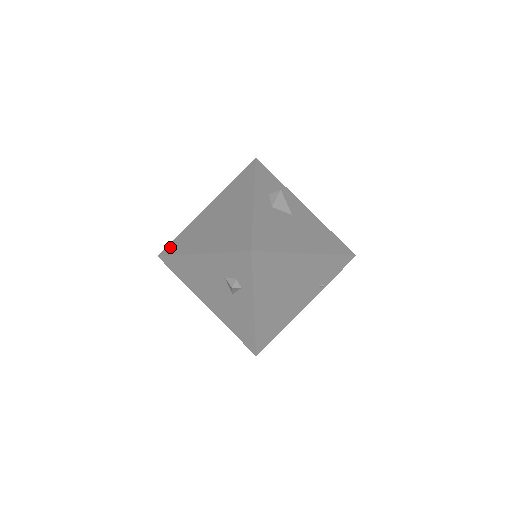
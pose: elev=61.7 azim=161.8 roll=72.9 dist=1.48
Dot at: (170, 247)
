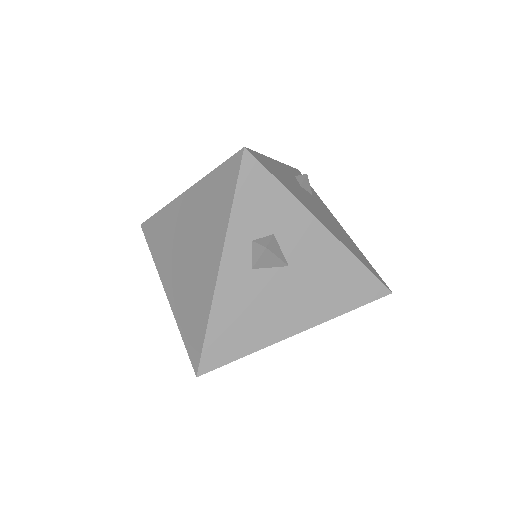
Dot at: (149, 227)
